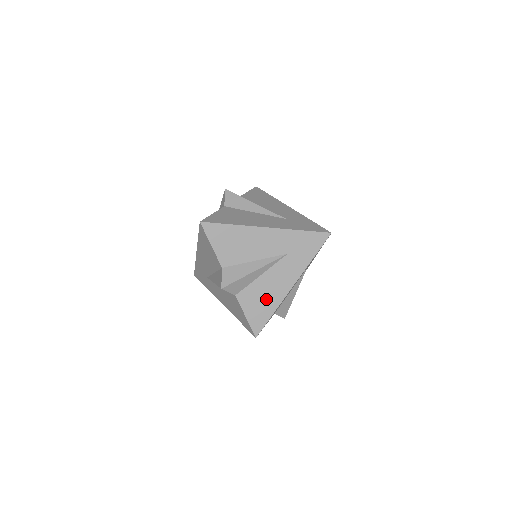
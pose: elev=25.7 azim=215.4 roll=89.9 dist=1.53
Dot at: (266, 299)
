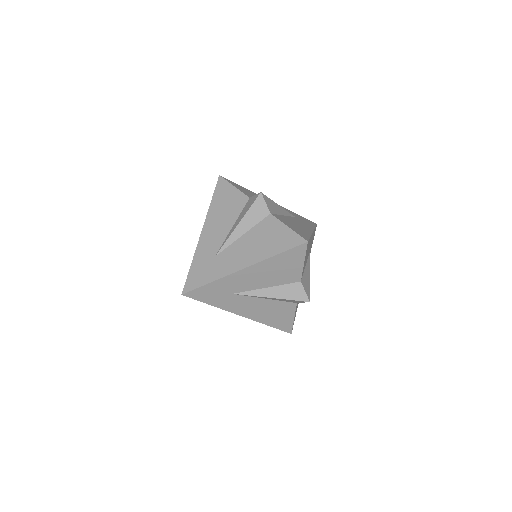
Dot at: (298, 227)
